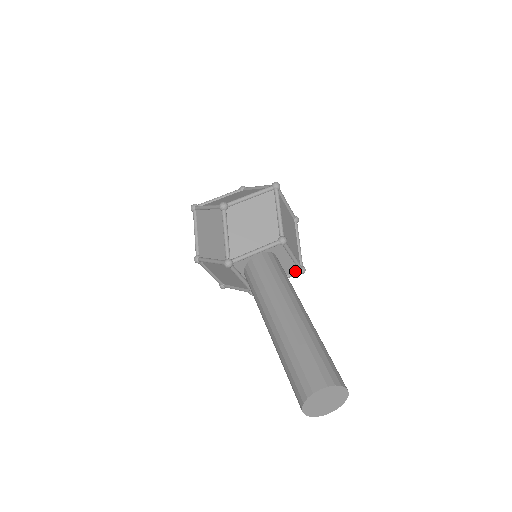
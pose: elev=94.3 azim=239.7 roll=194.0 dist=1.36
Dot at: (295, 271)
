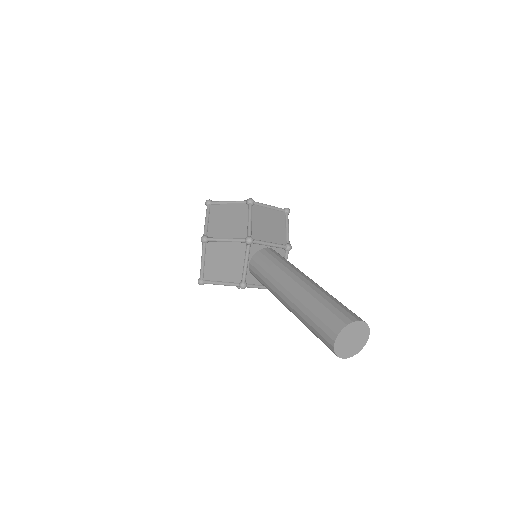
Dot at: occluded
